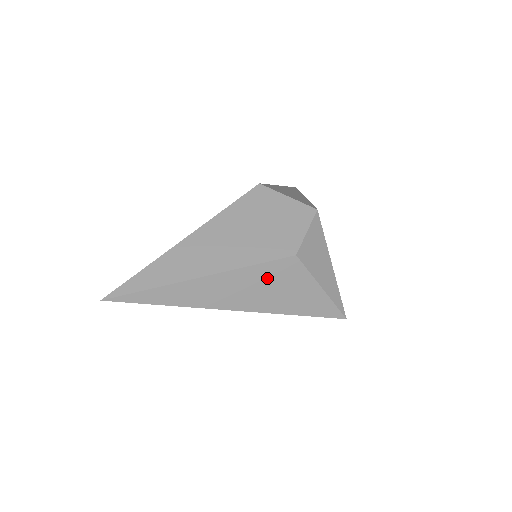
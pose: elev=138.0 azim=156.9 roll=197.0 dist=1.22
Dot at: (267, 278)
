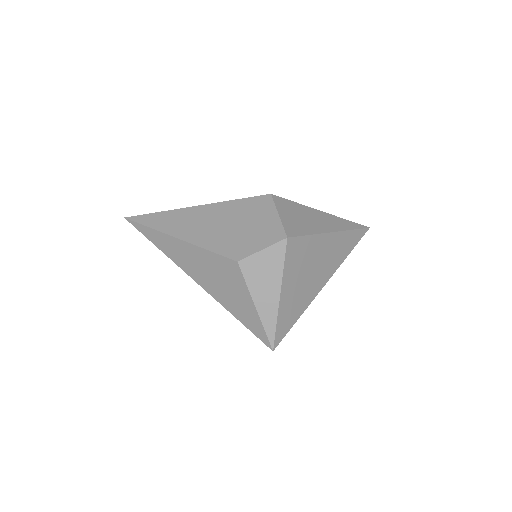
Dot at: (216, 267)
